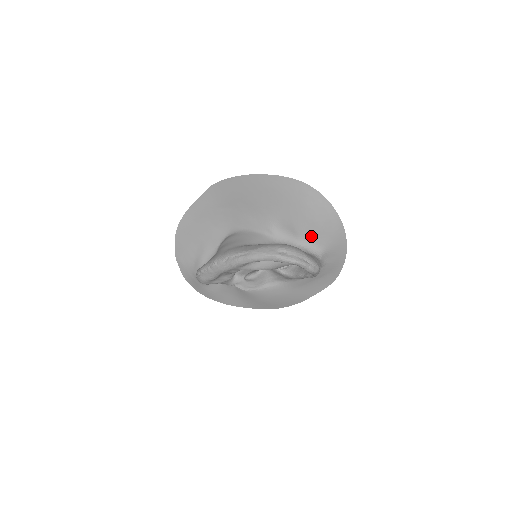
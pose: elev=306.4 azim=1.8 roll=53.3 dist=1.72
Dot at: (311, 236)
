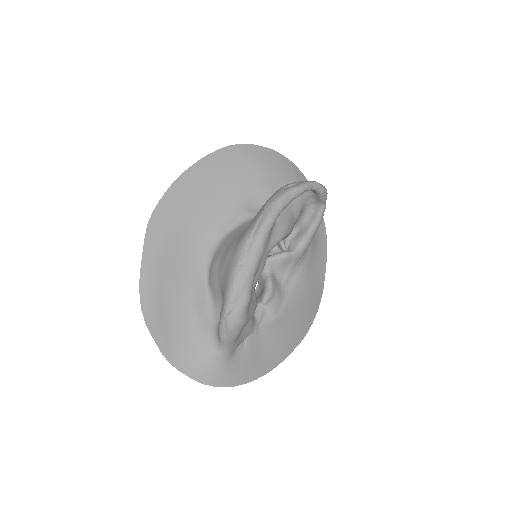
Dot at: occluded
